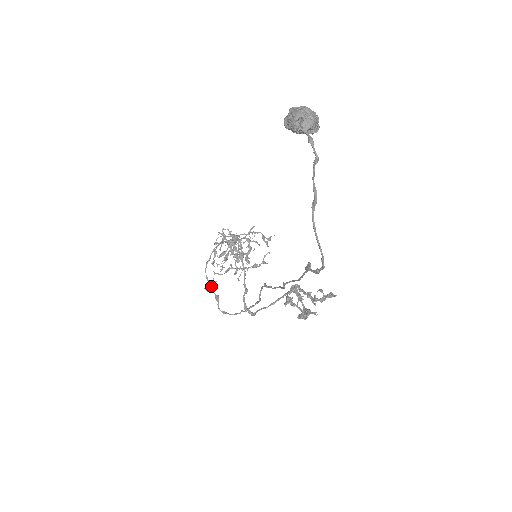
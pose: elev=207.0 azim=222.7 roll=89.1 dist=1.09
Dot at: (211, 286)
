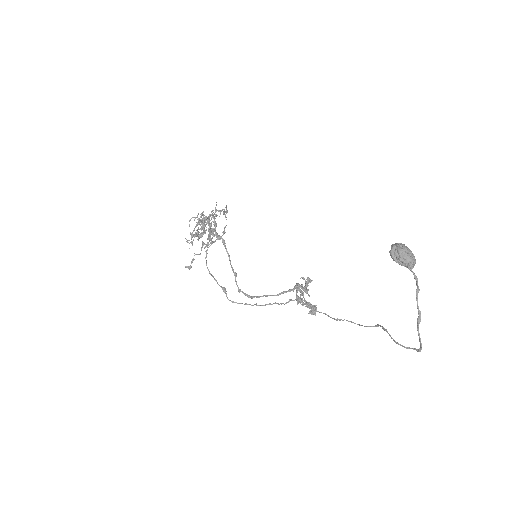
Dot at: (214, 279)
